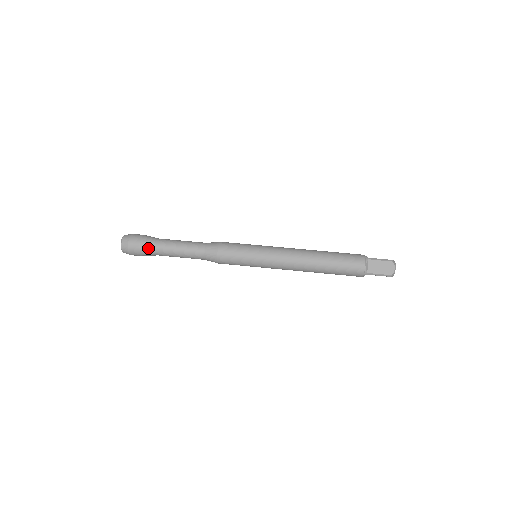
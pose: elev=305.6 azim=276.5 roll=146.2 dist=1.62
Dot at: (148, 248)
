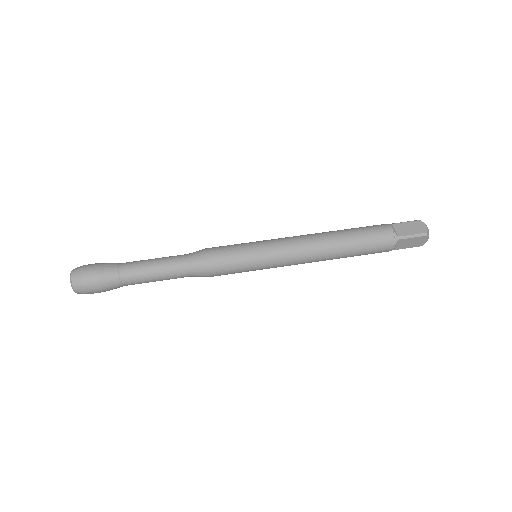
Dot at: (110, 271)
